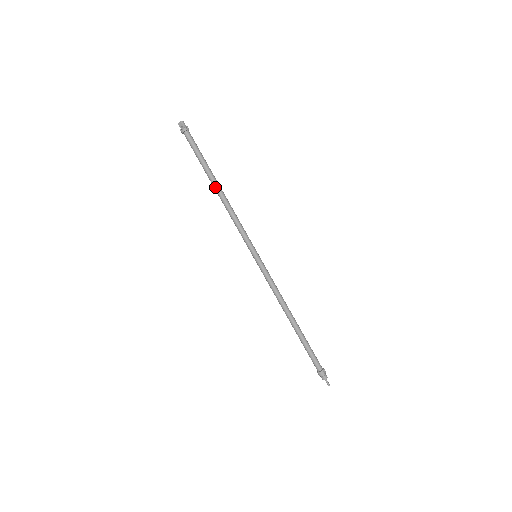
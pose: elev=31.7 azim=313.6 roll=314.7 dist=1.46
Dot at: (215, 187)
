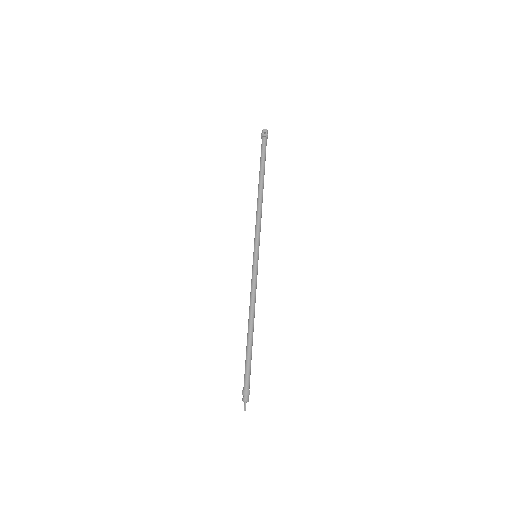
Dot at: (261, 186)
